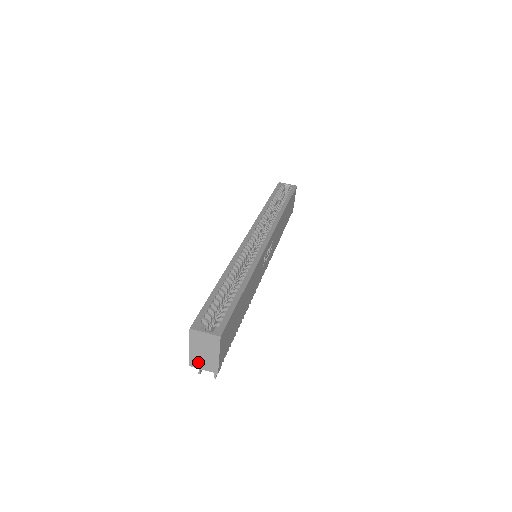
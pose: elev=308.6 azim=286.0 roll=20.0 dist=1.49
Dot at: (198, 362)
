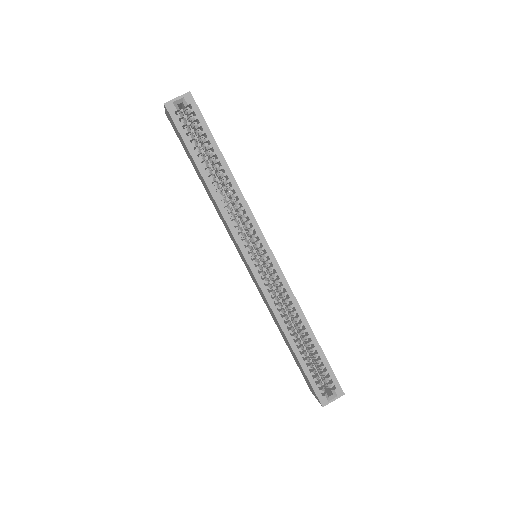
Dot at: occluded
